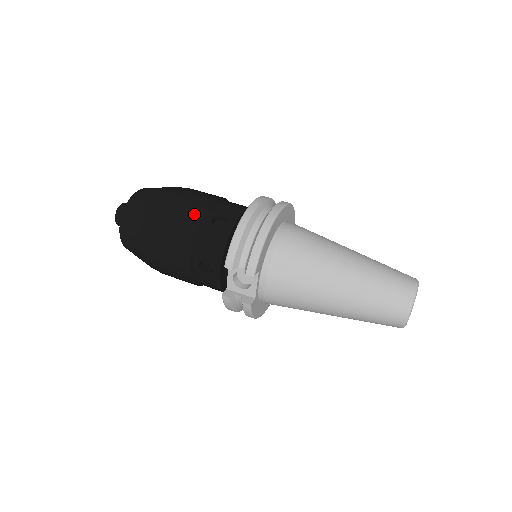
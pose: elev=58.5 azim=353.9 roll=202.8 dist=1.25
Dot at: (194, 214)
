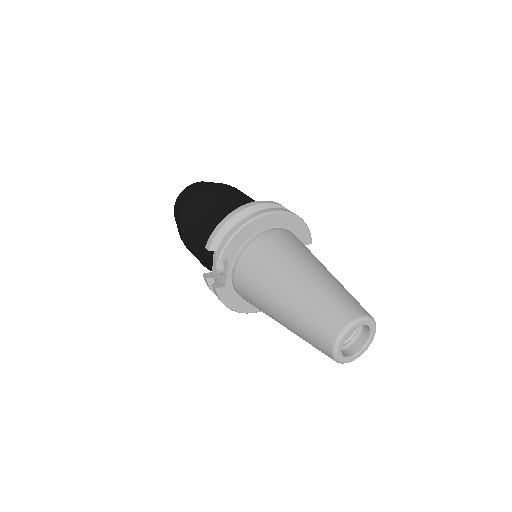
Dot at: (213, 203)
